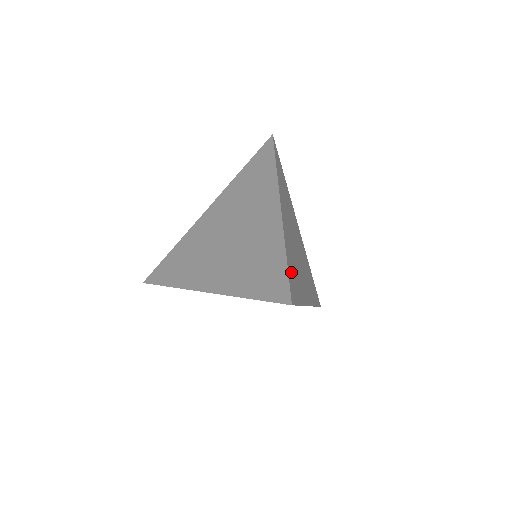
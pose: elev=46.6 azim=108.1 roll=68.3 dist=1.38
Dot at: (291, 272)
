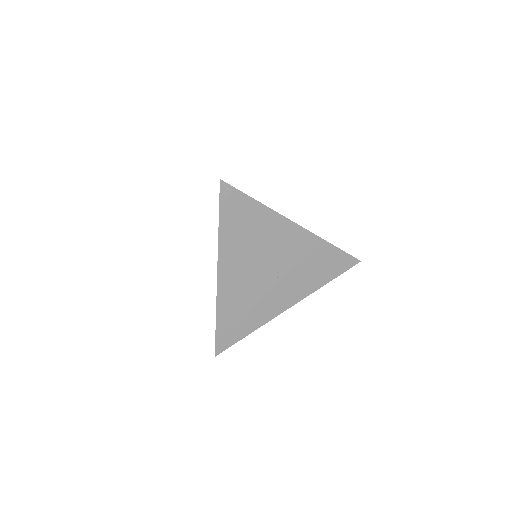
Dot at: occluded
